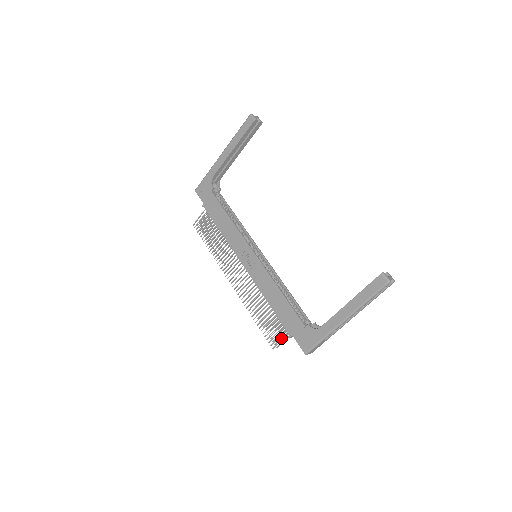
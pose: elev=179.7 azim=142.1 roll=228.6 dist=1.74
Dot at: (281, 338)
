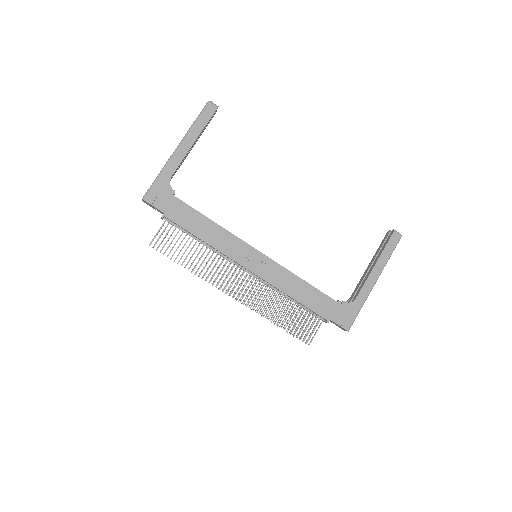
Dot at: (309, 331)
